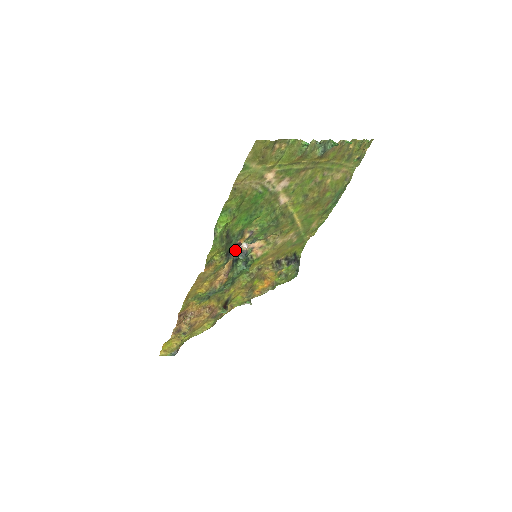
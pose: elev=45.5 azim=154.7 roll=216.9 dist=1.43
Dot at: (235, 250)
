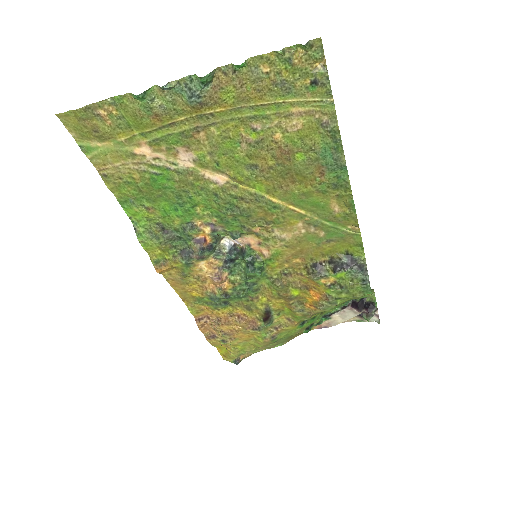
Dot at: (195, 248)
